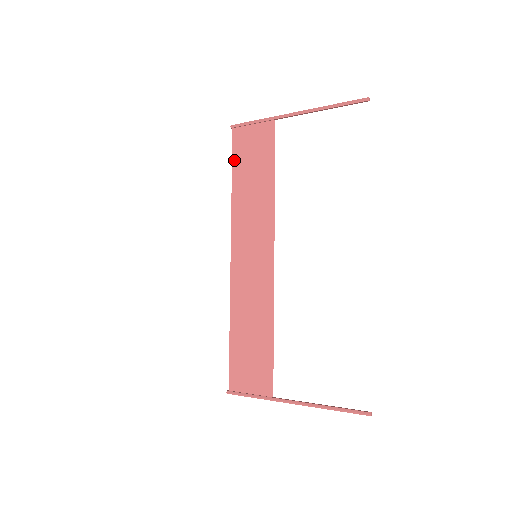
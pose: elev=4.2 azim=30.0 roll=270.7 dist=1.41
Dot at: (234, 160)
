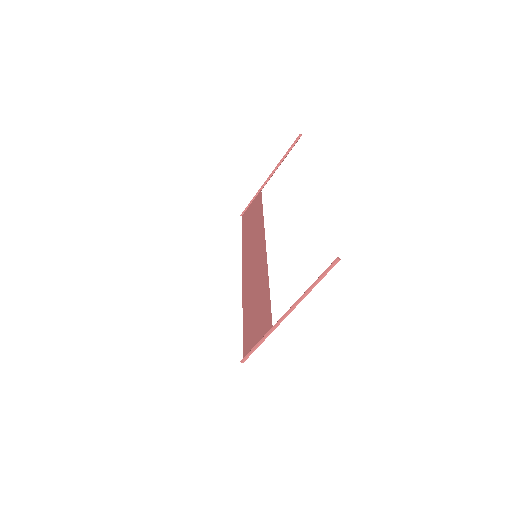
Dot at: (243, 227)
